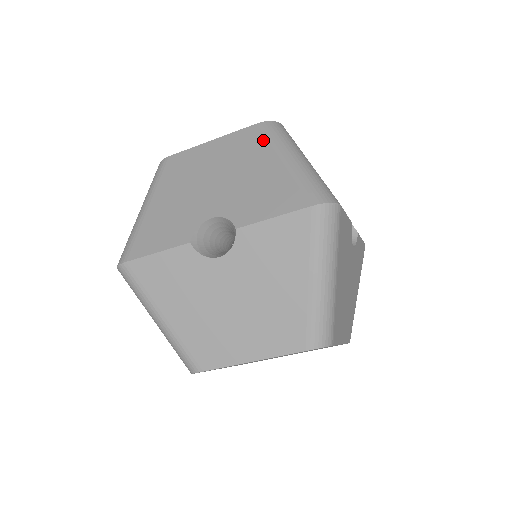
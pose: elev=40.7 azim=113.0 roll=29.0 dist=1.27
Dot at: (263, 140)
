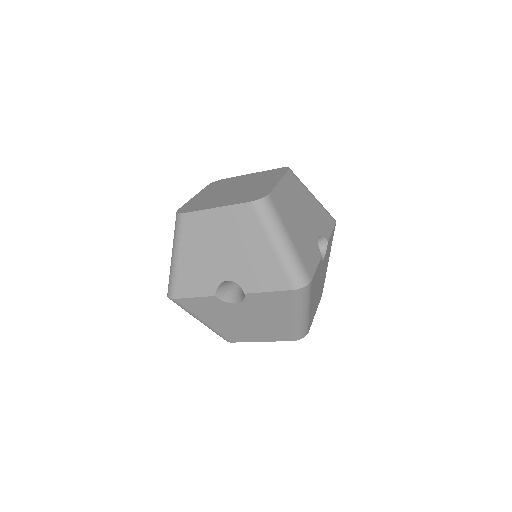
Dot at: (256, 221)
